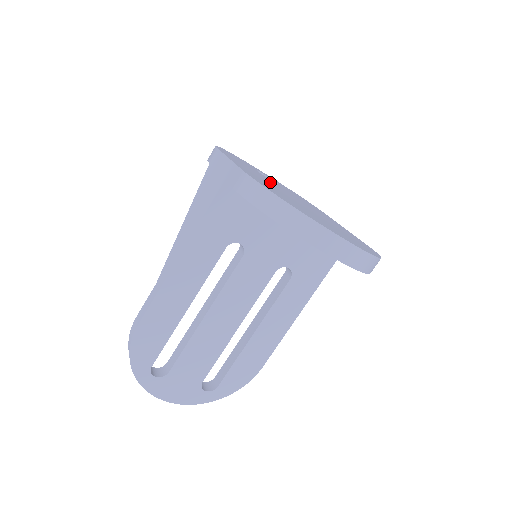
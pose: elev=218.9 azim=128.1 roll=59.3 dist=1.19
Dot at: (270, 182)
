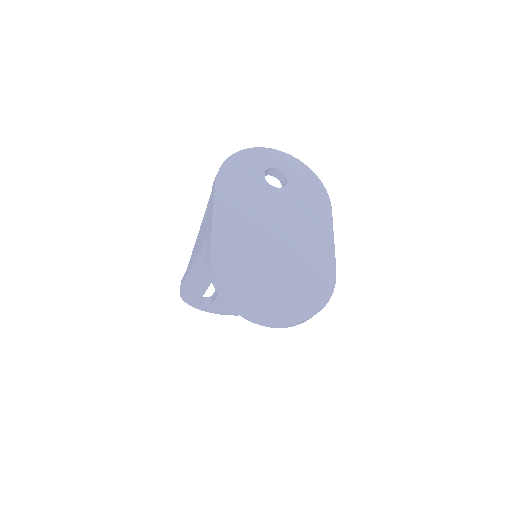
Dot at: (258, 213)
